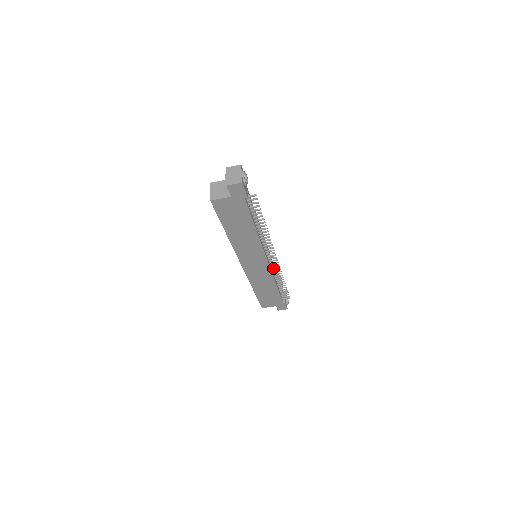
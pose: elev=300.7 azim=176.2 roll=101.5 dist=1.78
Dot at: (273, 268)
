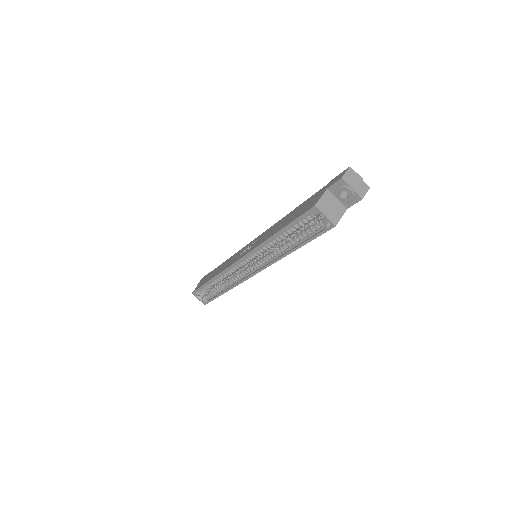
Dot at: occluded
